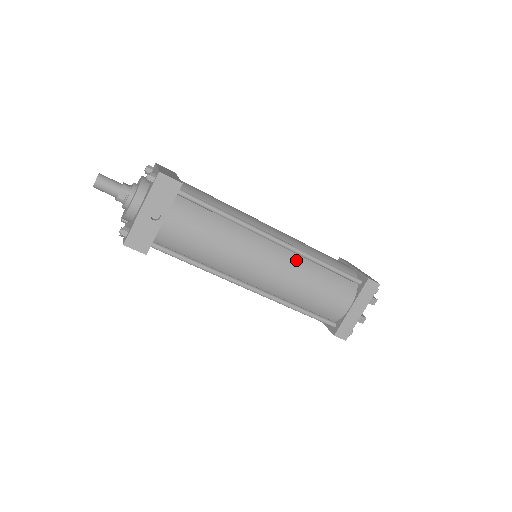
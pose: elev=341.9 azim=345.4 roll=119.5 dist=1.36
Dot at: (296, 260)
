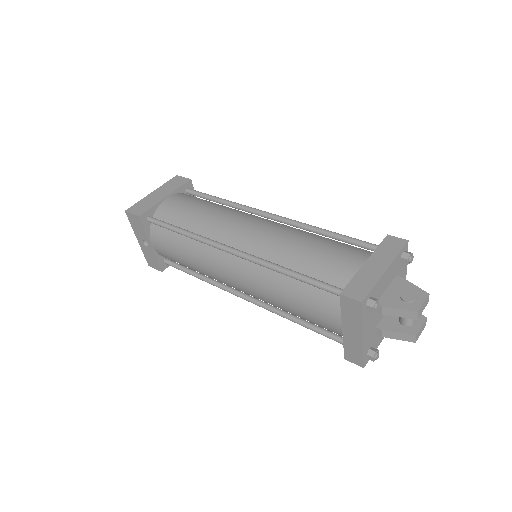
Dot at: (257, 270)
